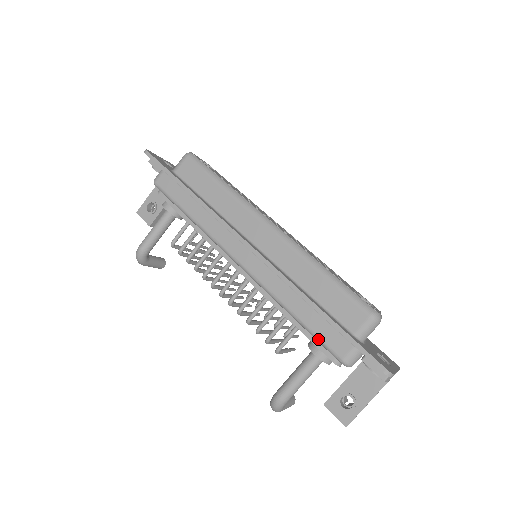
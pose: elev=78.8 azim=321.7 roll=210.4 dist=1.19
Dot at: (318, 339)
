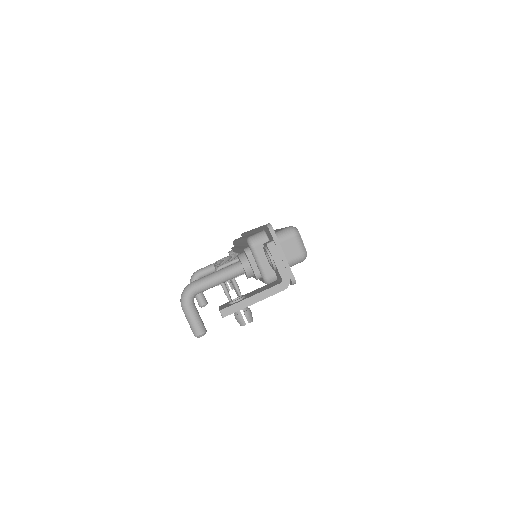
Dot at: (245, 238)
